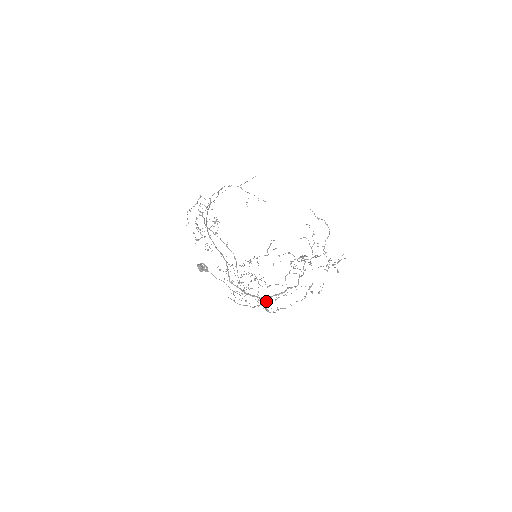
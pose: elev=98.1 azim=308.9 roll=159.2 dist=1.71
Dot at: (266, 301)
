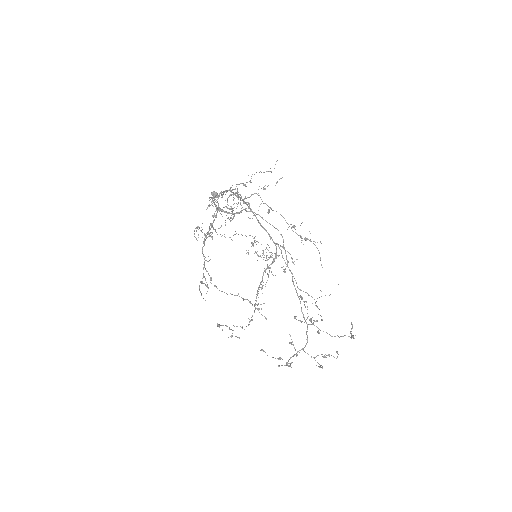
Dot at: (214, 216)
